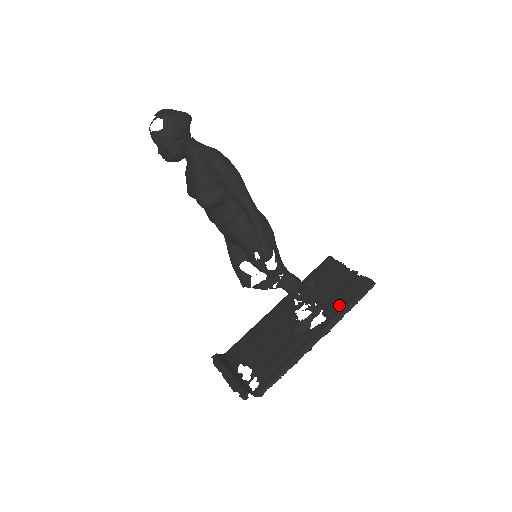
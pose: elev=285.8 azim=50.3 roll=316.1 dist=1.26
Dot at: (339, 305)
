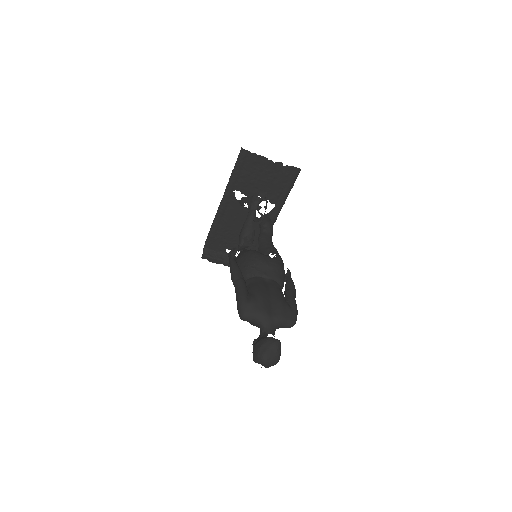
Dot at: (280, 194)
